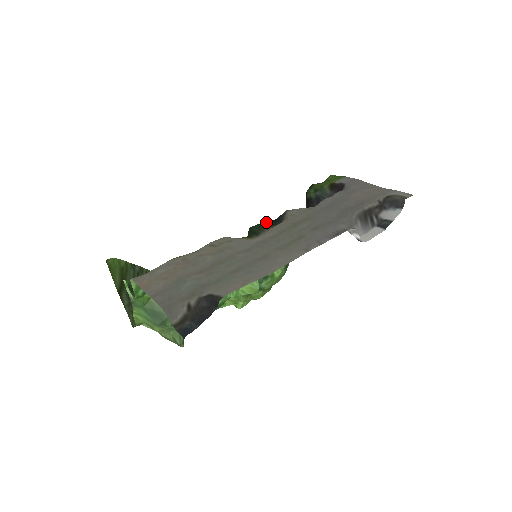
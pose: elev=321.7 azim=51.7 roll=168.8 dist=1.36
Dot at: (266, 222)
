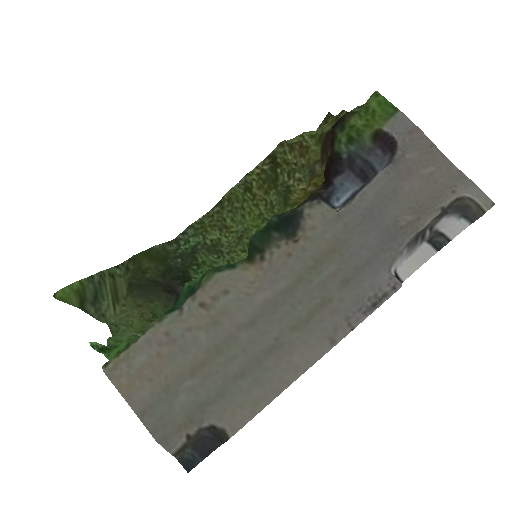
Dot at: (273, 226)
